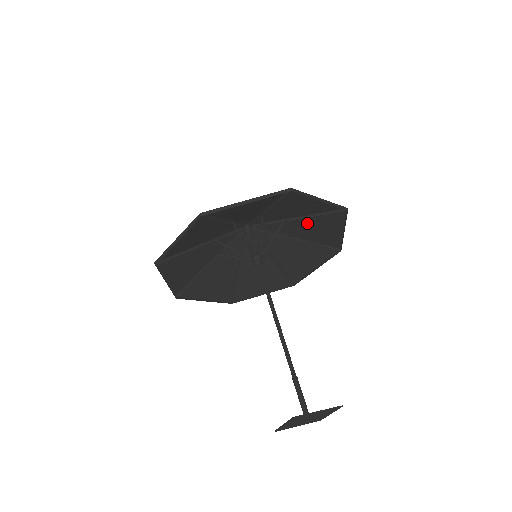
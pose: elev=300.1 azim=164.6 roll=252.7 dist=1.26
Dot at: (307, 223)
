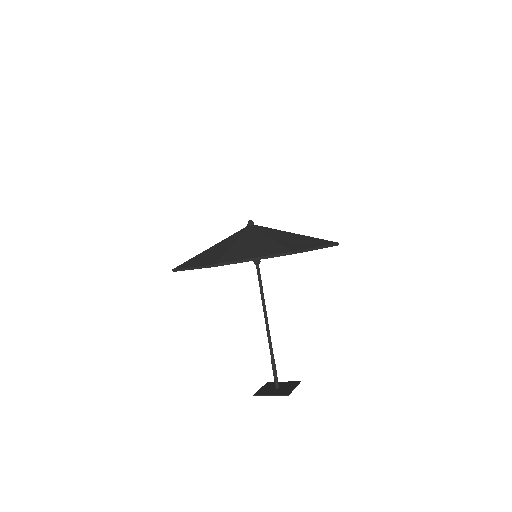
Dot at: occluded
